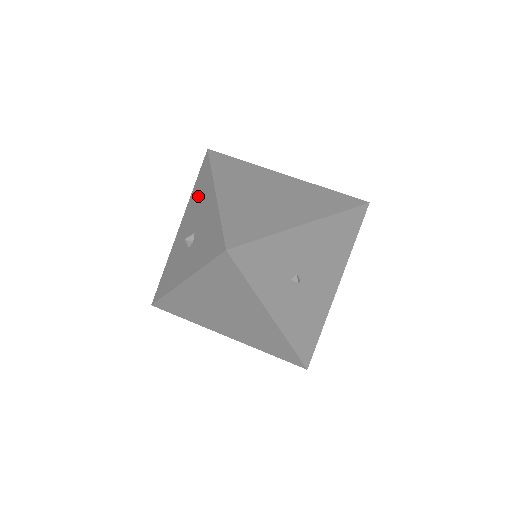
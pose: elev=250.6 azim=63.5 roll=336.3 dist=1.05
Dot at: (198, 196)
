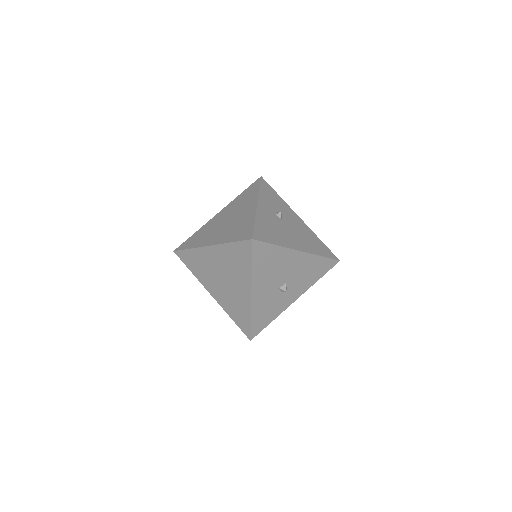
Dot at: occluded
